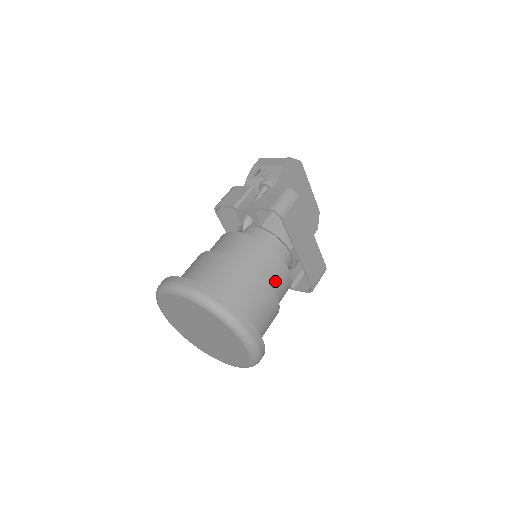
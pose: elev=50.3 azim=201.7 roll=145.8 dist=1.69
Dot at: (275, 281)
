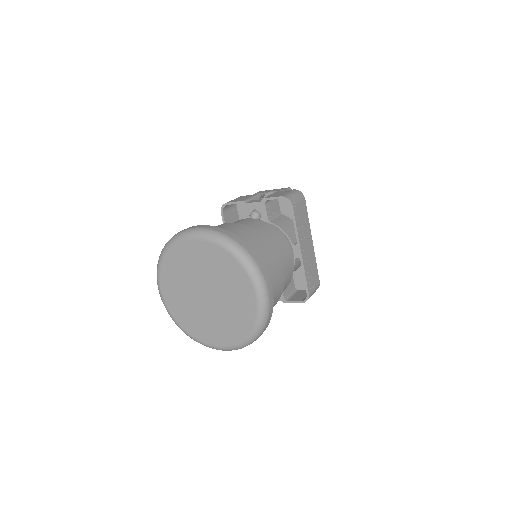
Dot at: (282, 259)
